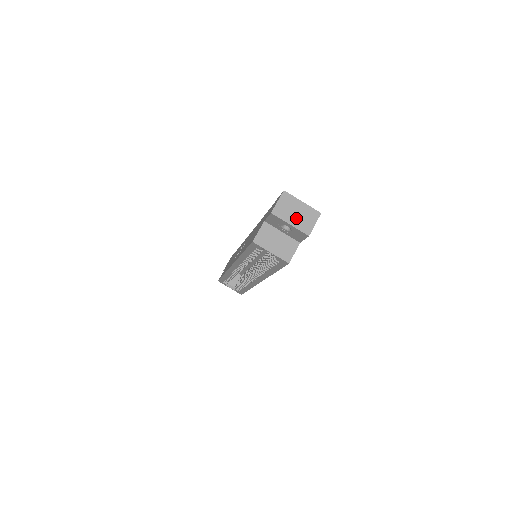
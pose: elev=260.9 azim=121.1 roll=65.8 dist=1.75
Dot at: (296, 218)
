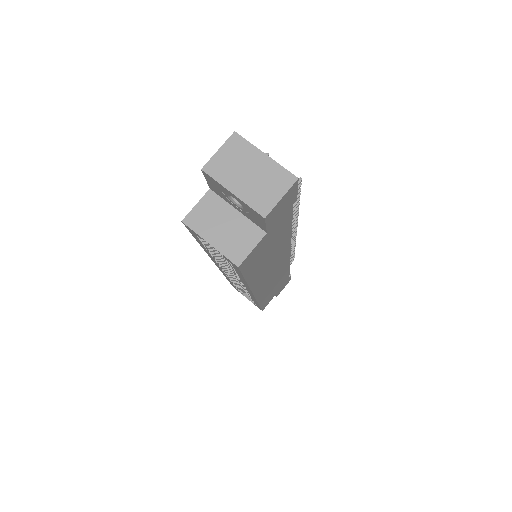
Dot at: (246, 183)
